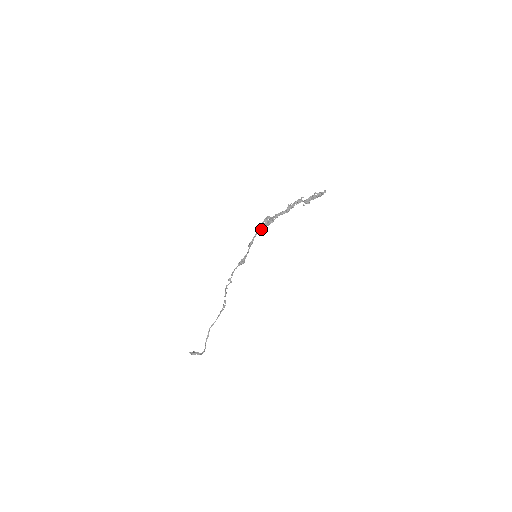
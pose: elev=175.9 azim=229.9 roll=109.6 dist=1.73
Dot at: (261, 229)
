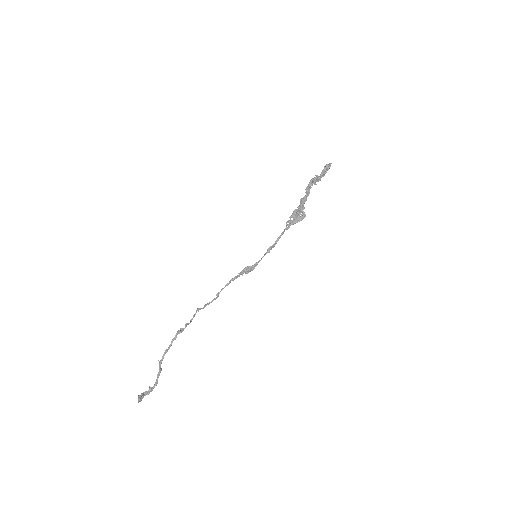
Dot at: (289, 227)
